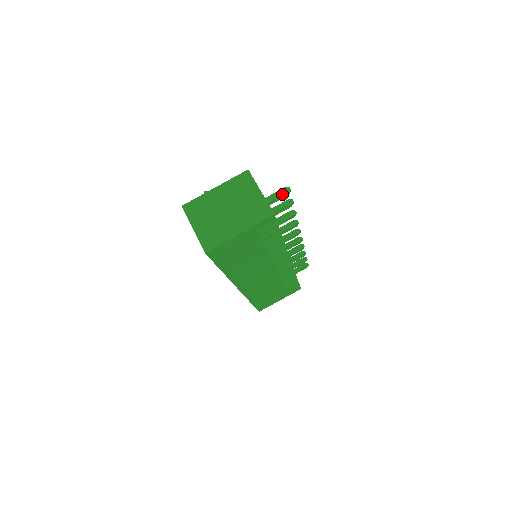
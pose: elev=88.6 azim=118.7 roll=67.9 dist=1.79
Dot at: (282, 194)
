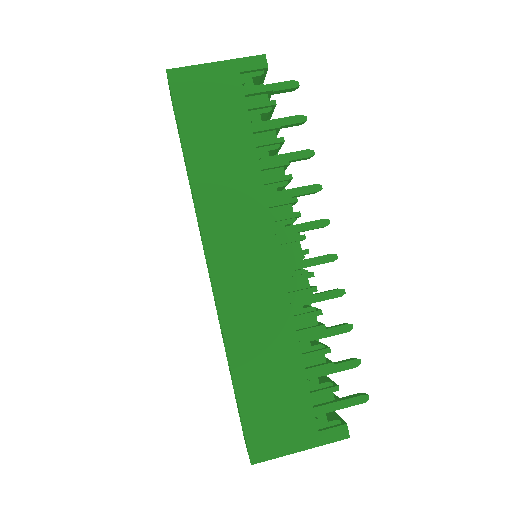
Dot at: (286, 82)
